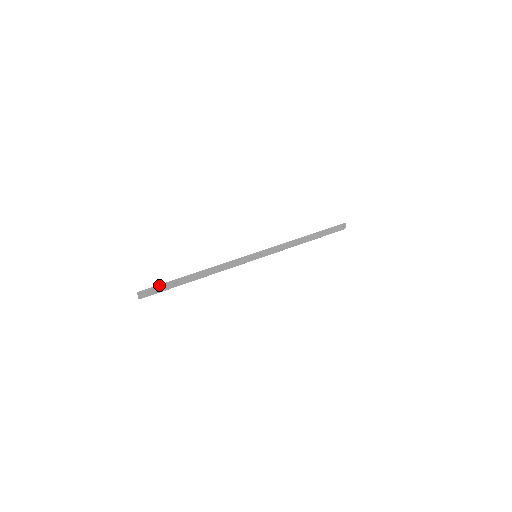
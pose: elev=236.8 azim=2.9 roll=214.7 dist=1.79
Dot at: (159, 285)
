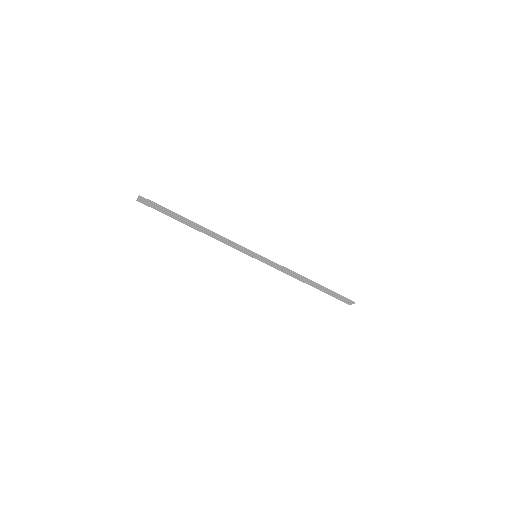
Dot at: (160, 206)
